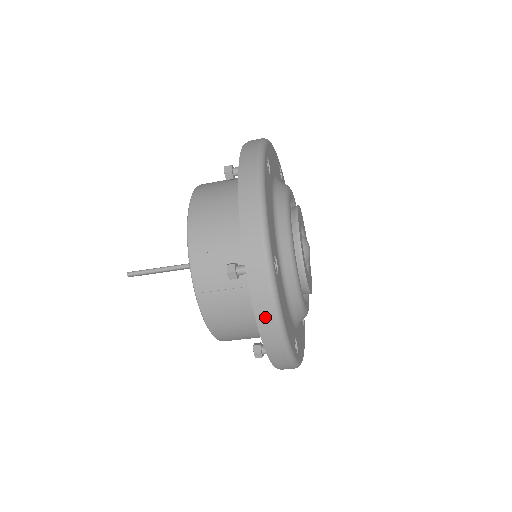
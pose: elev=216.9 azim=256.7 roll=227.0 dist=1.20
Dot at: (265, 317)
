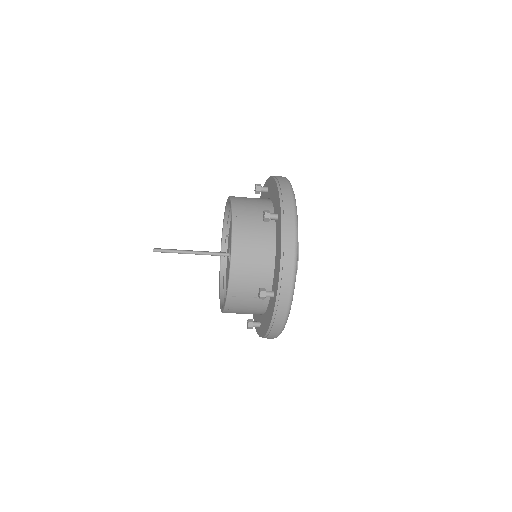
Dot at: (277, 325)
